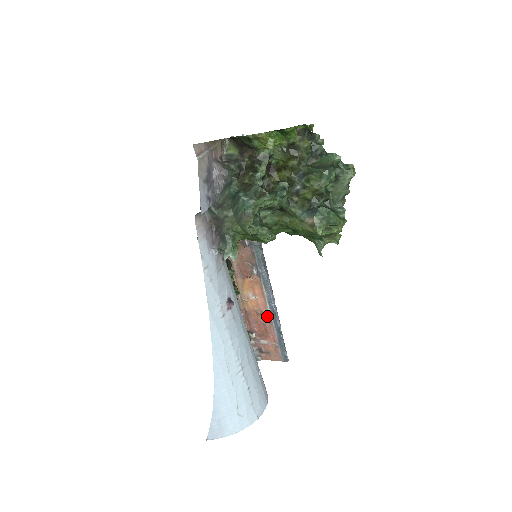
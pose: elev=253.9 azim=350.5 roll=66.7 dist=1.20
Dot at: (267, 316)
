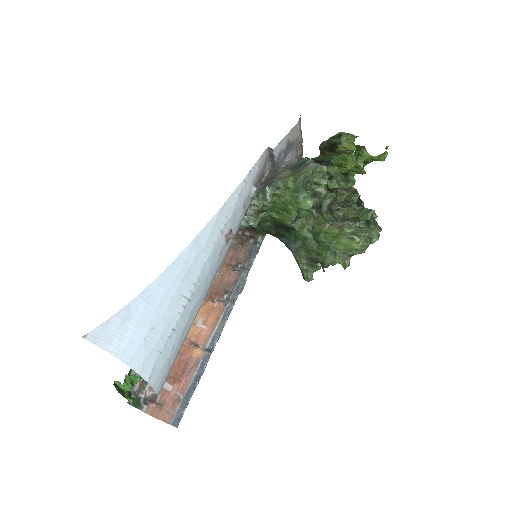
Dot at: (199, 353)
